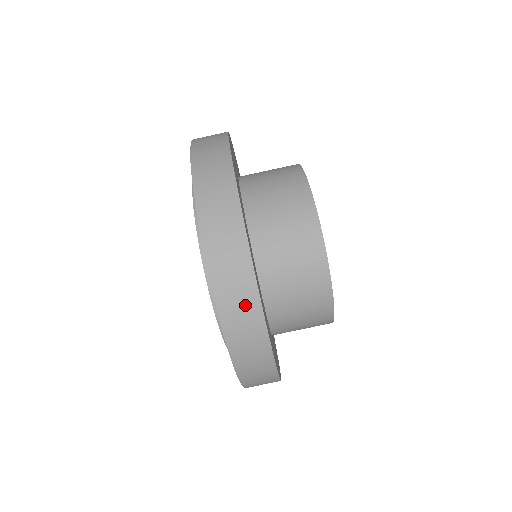
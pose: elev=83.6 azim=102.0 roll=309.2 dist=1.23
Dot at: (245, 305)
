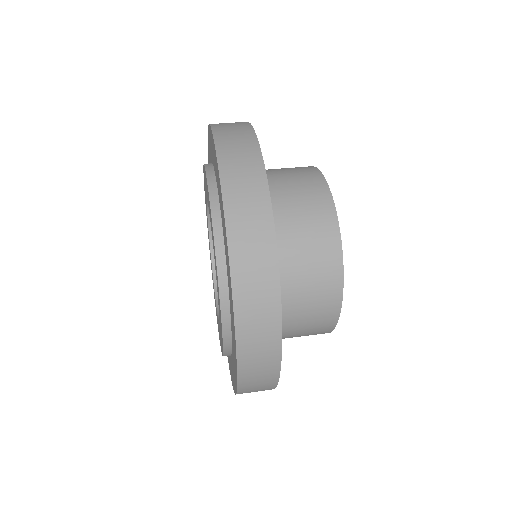
Dot at: (248, 168)
